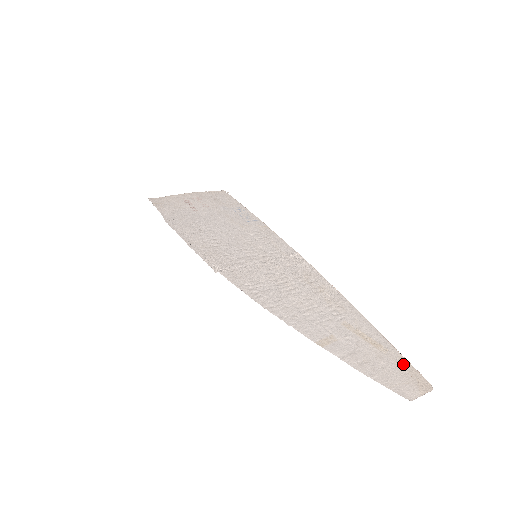
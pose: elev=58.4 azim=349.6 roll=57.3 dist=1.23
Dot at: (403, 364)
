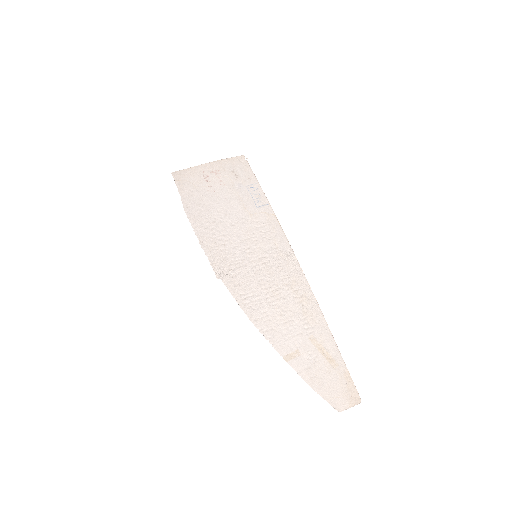
Dot at: (345, 379)
